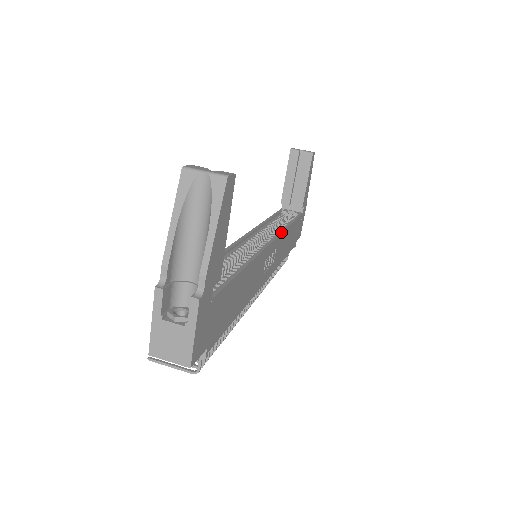
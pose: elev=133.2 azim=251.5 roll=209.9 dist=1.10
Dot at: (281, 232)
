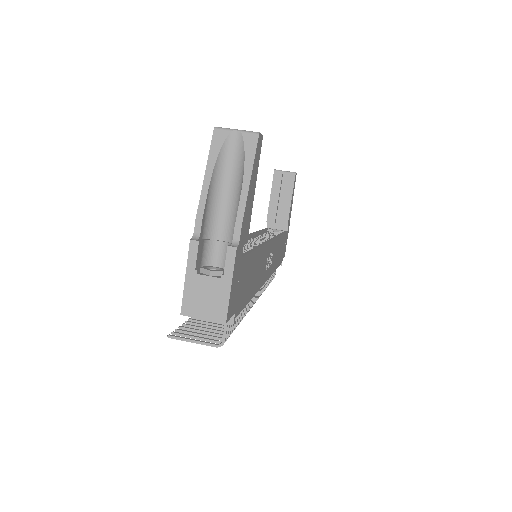
Dot at: (276, 237)
